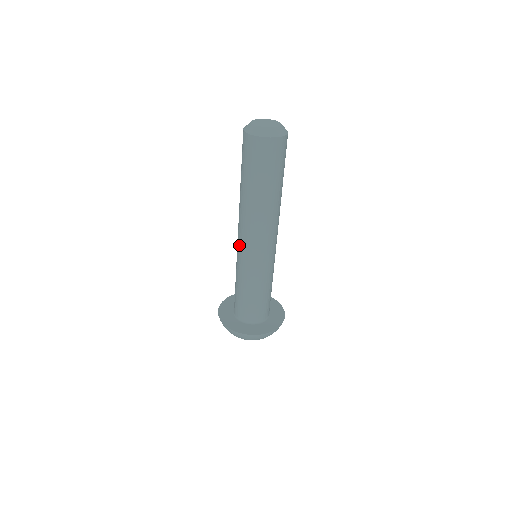
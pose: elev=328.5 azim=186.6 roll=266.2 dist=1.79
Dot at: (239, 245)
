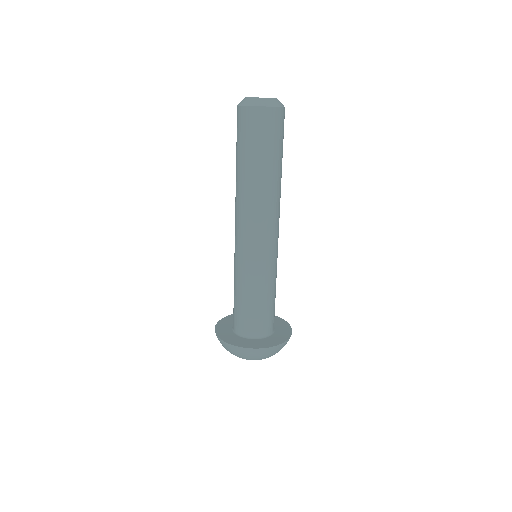
Dot at: occluded
